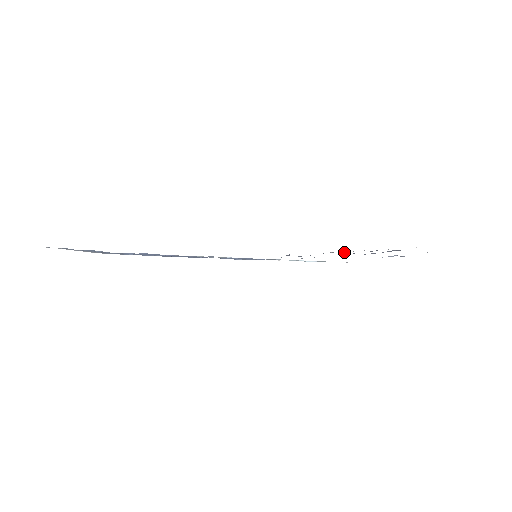
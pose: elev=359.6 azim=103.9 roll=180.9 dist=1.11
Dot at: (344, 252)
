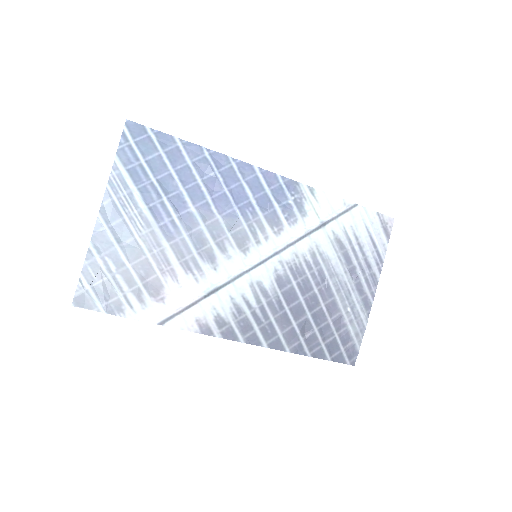
Dot at: (301, 335)
